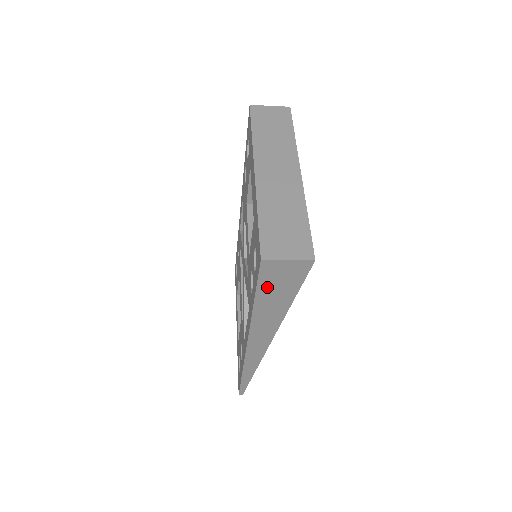
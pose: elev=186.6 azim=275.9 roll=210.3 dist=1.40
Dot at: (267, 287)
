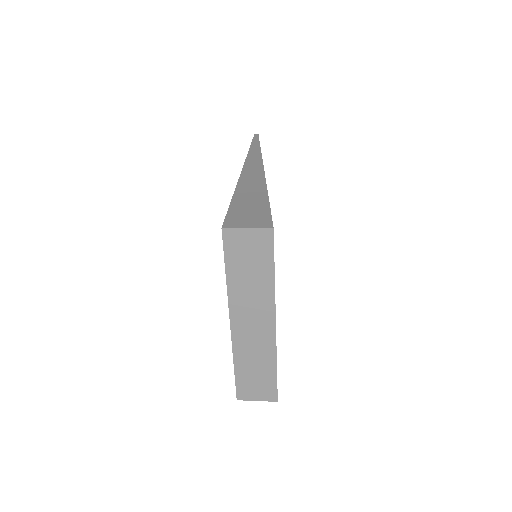
Dot at: occluded
